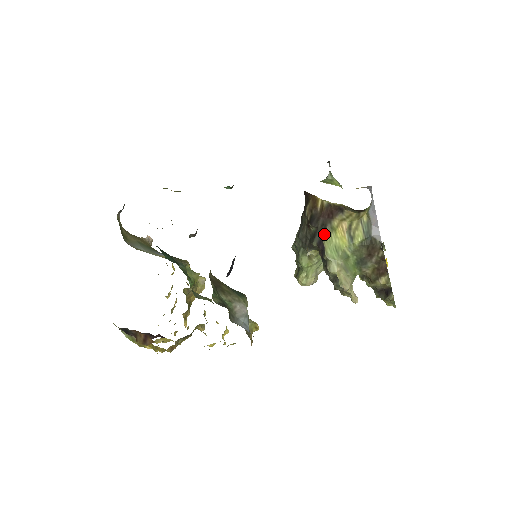
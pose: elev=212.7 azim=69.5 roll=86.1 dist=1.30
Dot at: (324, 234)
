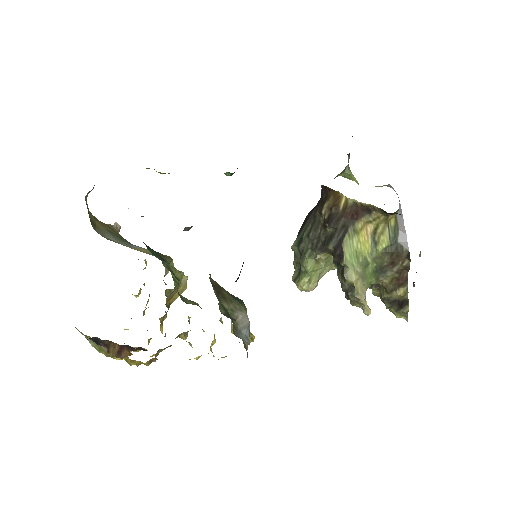
Dot at: (344, 237)
